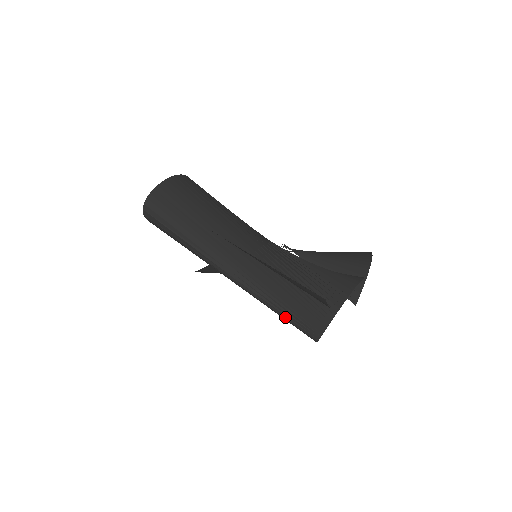
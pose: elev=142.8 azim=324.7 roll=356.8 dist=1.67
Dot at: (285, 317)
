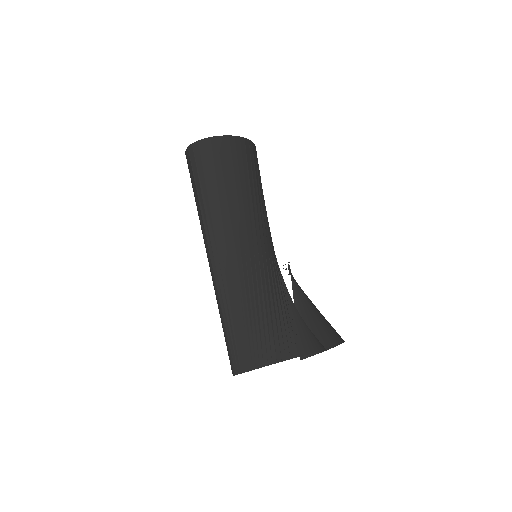
Dot at: (226, 335)
